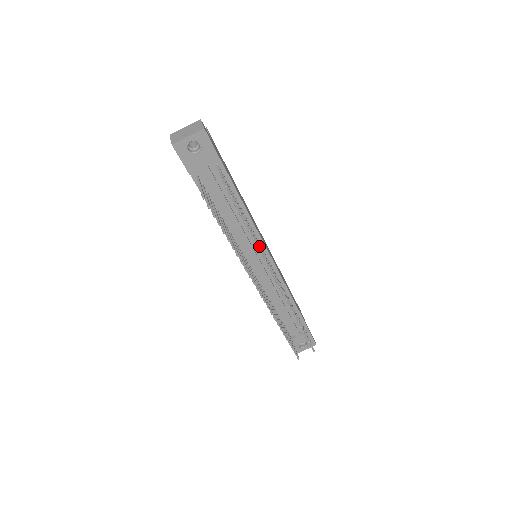
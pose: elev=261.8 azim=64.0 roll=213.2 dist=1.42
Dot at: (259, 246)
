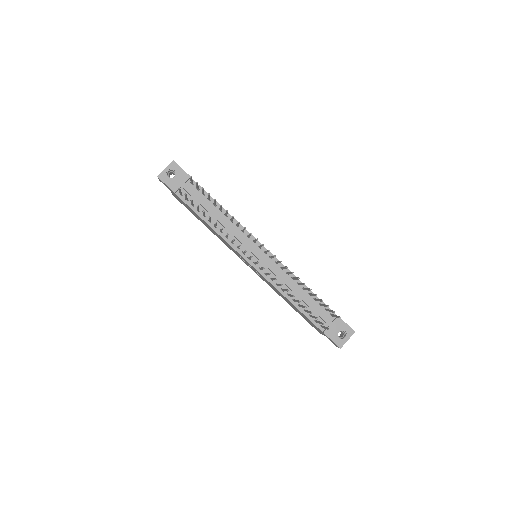
Dot at: occluded
